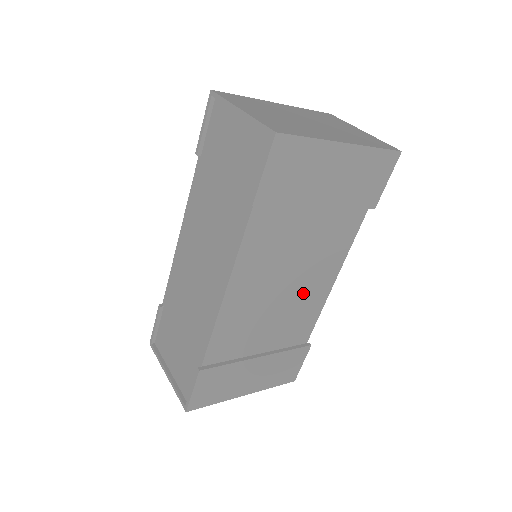
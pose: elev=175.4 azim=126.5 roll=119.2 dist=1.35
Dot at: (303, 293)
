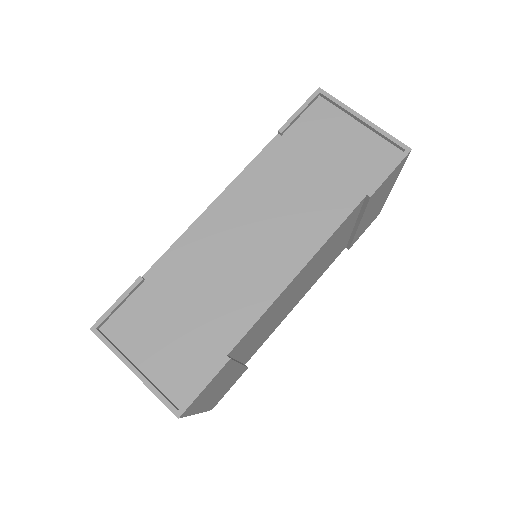
Dot at: (290, 305)
